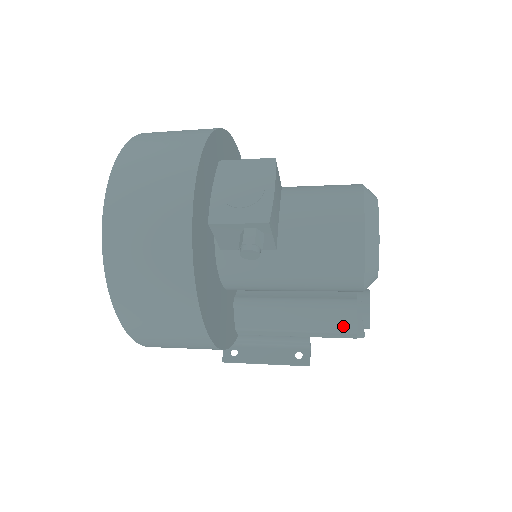
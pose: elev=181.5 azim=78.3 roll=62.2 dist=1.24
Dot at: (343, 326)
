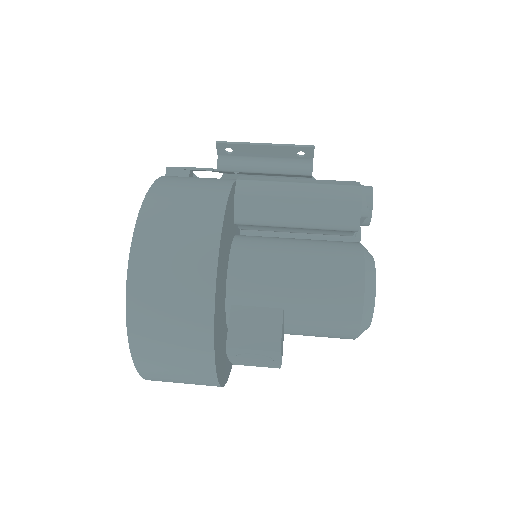
Dot at: occluded
